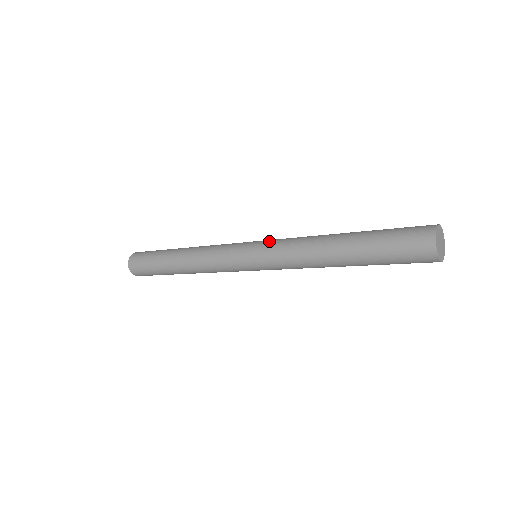
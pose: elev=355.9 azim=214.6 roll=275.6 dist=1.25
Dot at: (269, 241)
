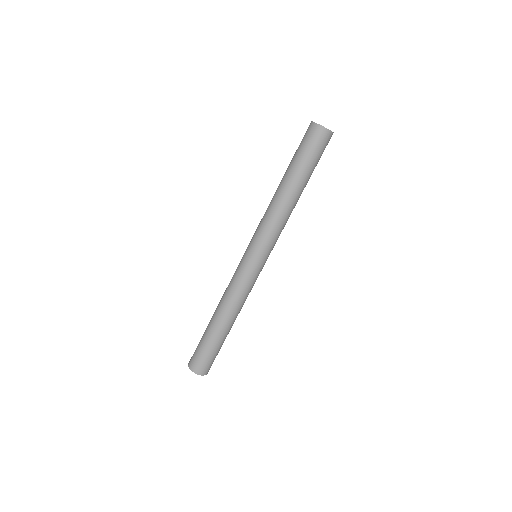
Dot at: occluded
